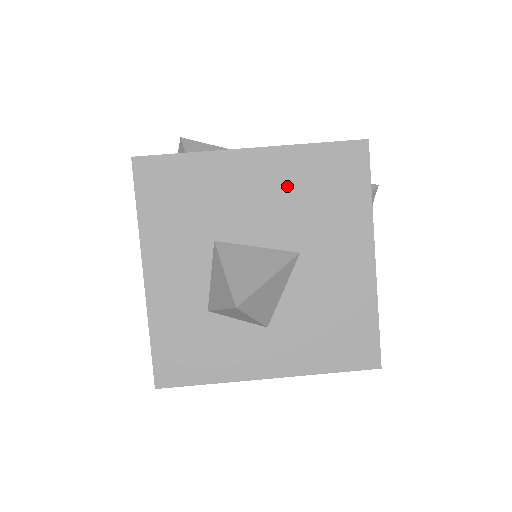
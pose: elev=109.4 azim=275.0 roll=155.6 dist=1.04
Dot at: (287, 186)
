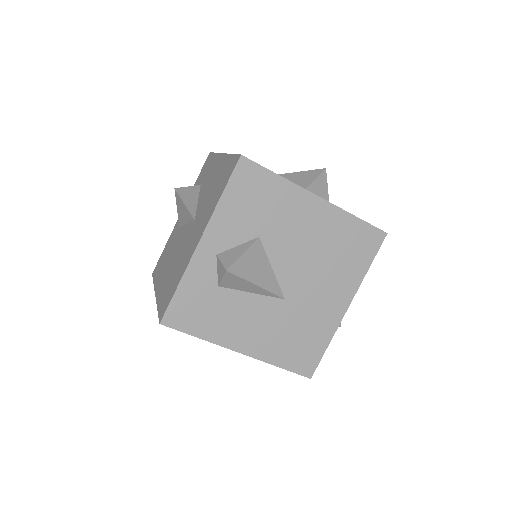
Dot at: occluded
